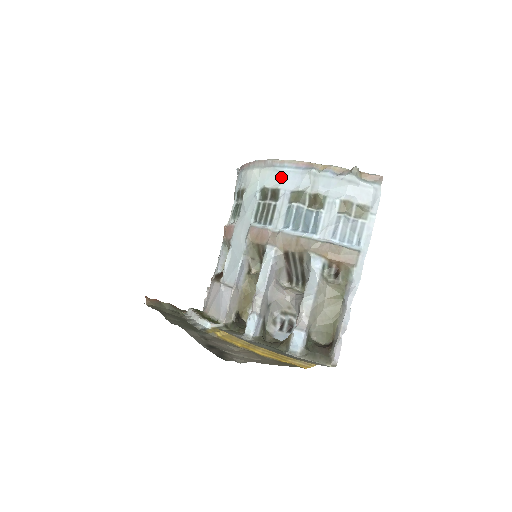
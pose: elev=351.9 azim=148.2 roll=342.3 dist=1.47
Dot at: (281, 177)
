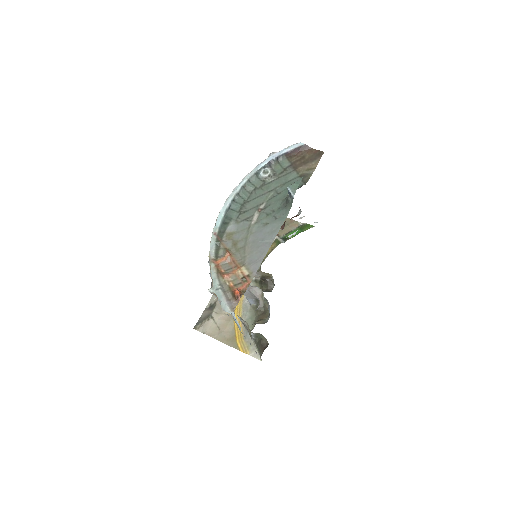
Dot at: occluded
